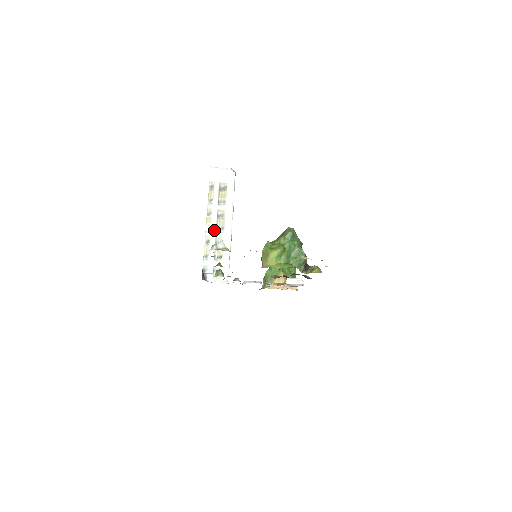
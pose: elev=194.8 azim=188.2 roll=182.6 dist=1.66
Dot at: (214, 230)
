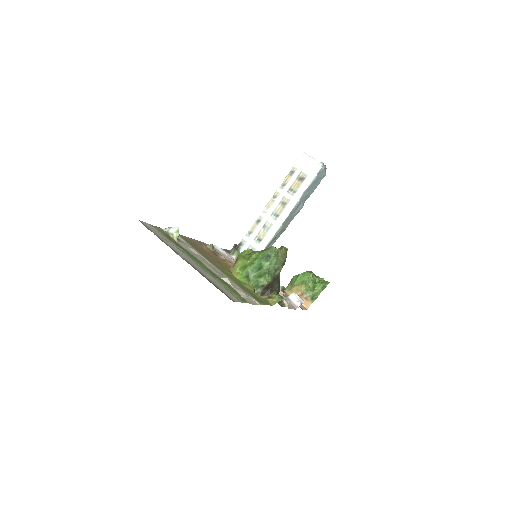
Dot at: (269, 213)
